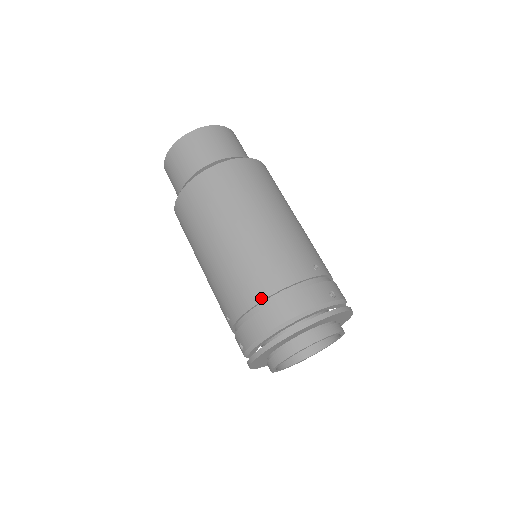
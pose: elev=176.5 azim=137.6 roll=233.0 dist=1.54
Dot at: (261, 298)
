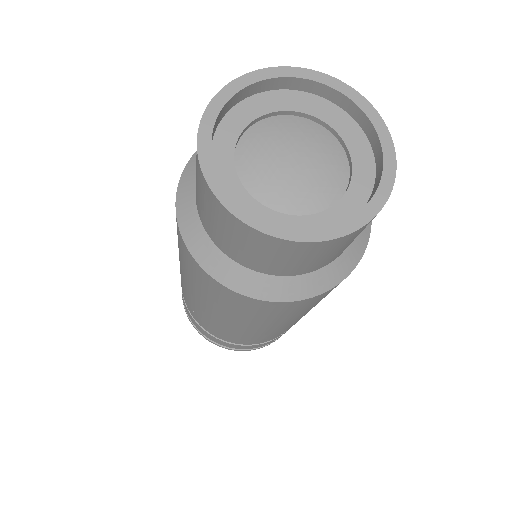
Dot at: (208, 331)
